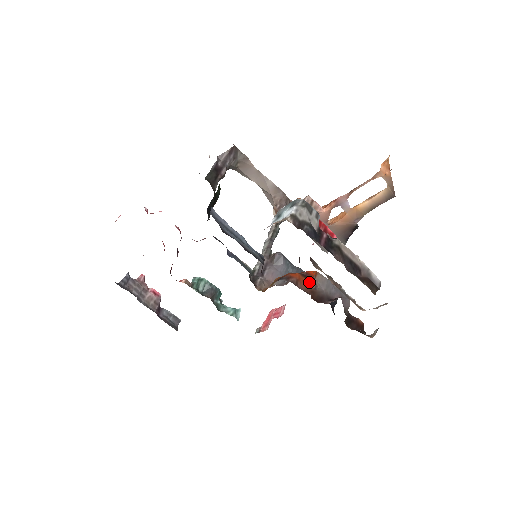
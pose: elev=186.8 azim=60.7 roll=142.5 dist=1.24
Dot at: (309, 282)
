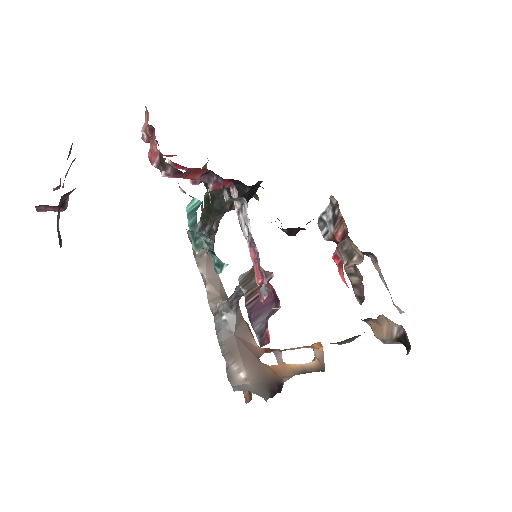
Dot at: occluded
